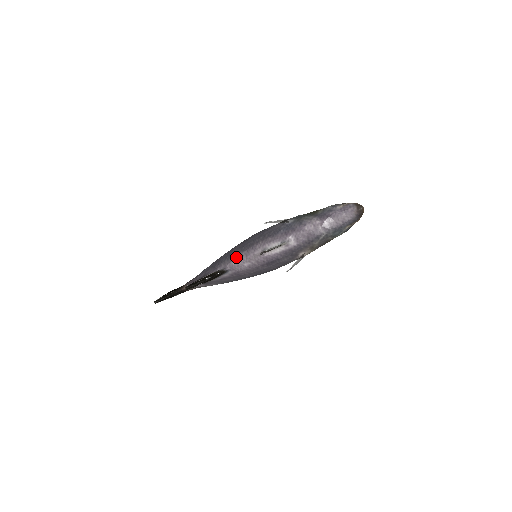
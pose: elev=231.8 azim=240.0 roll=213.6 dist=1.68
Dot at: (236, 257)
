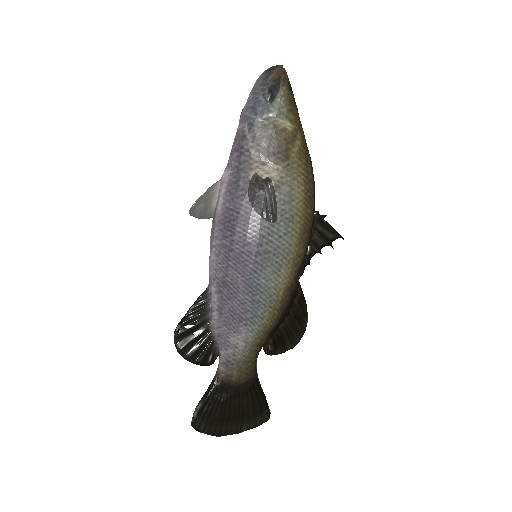
Dot at: occluded
